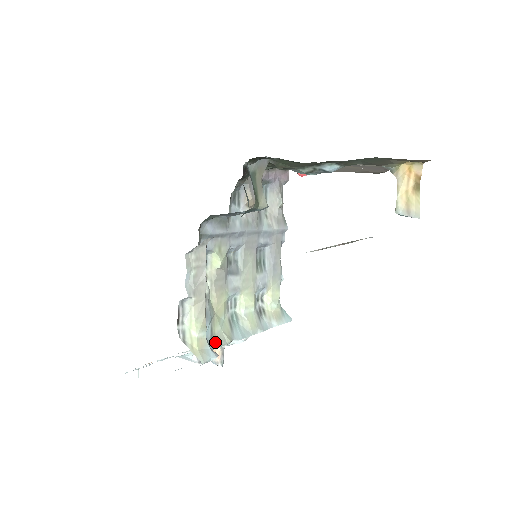
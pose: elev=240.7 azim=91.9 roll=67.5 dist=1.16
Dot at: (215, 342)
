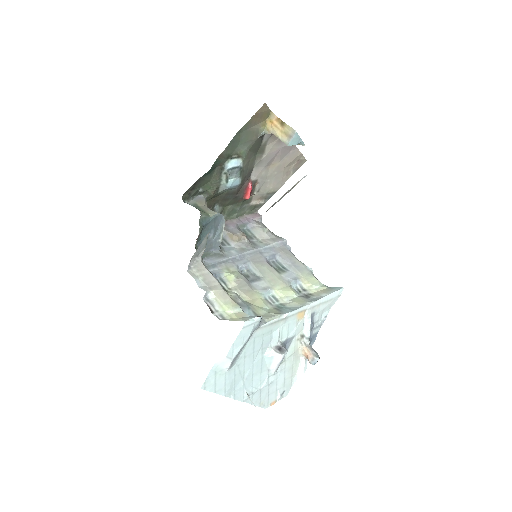
Dot at: (263, 318)
